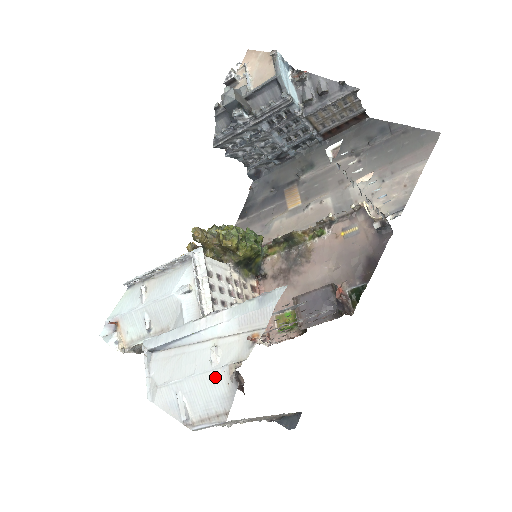
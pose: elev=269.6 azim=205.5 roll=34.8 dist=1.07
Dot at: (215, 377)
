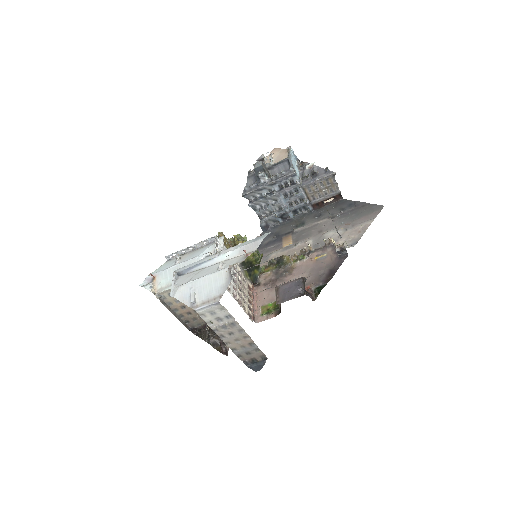
Dot at: (219, 275)
